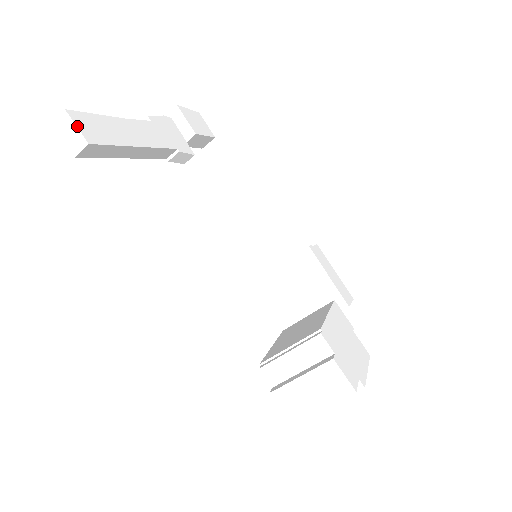
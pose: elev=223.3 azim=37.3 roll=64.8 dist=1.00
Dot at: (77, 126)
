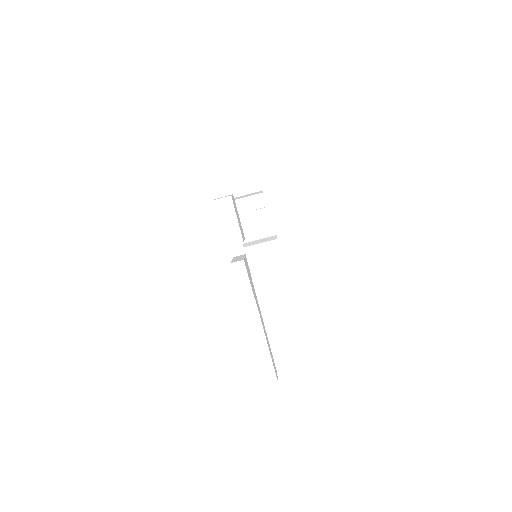
Dot at: occluded
